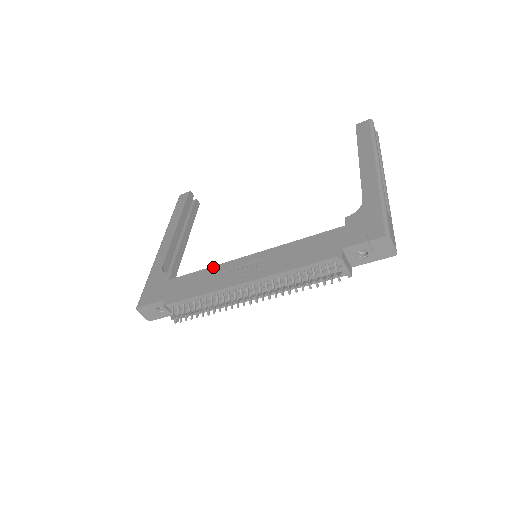
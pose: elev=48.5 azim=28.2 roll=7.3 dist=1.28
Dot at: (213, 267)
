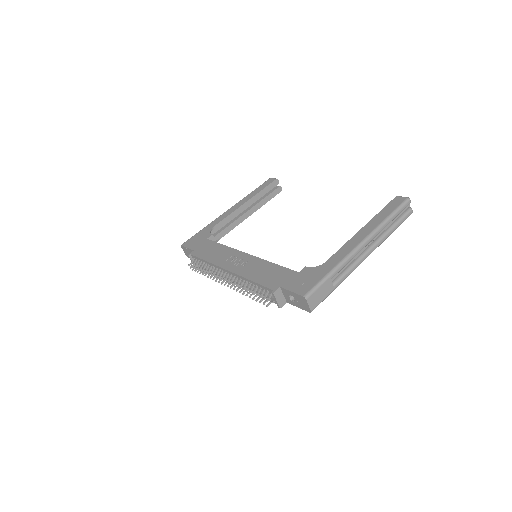
Dot at: (228, 247)
